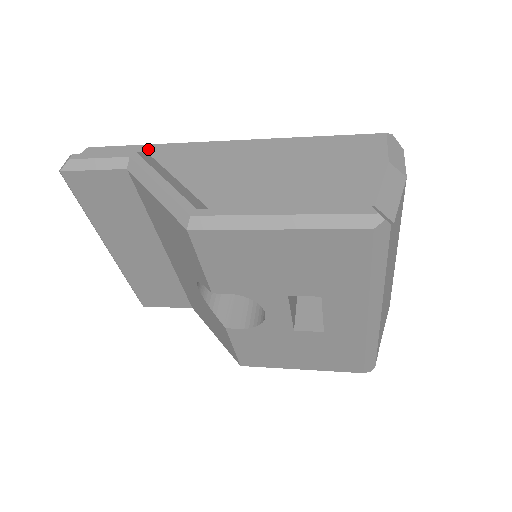
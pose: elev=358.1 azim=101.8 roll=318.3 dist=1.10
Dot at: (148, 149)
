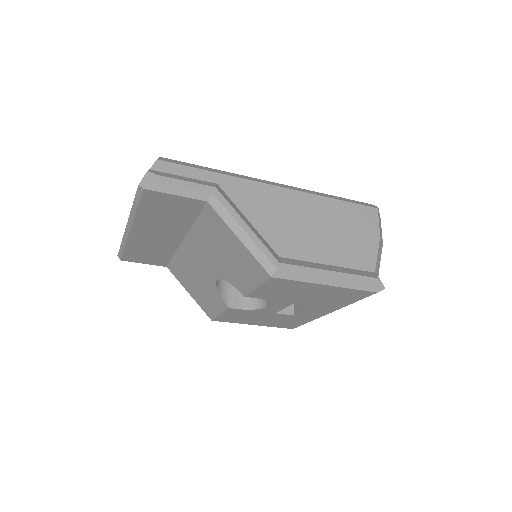
Dot at: (216, 178)
